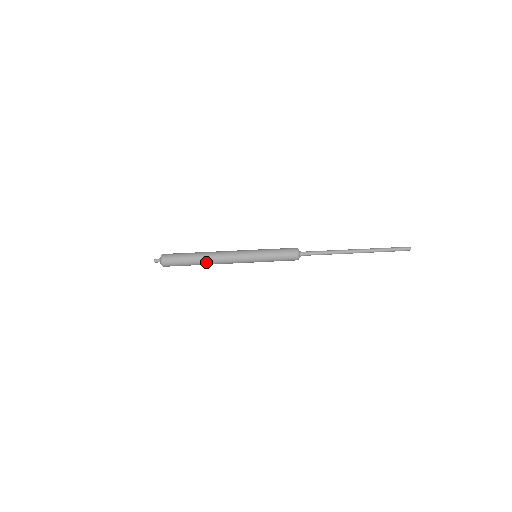
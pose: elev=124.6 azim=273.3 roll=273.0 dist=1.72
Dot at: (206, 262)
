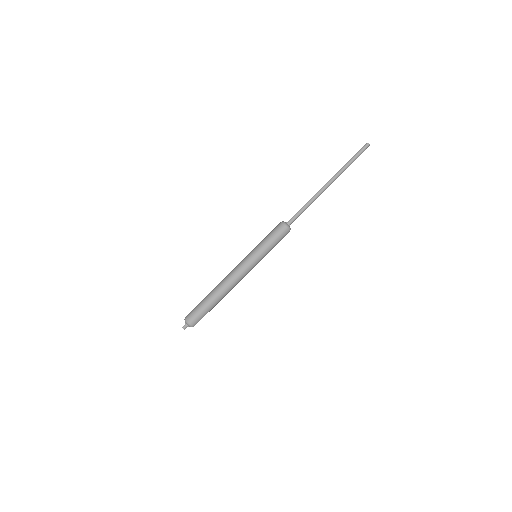
Dot at: (224, 296)
